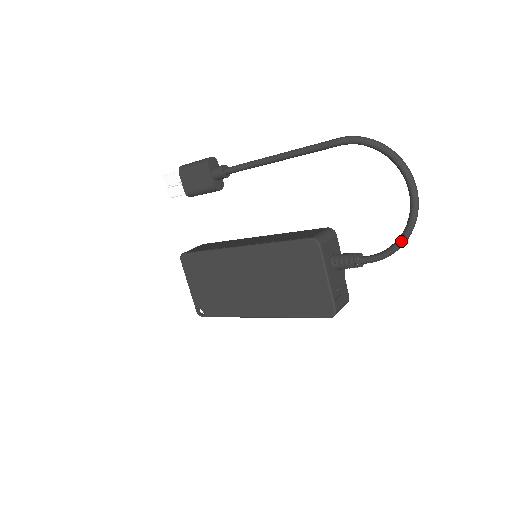
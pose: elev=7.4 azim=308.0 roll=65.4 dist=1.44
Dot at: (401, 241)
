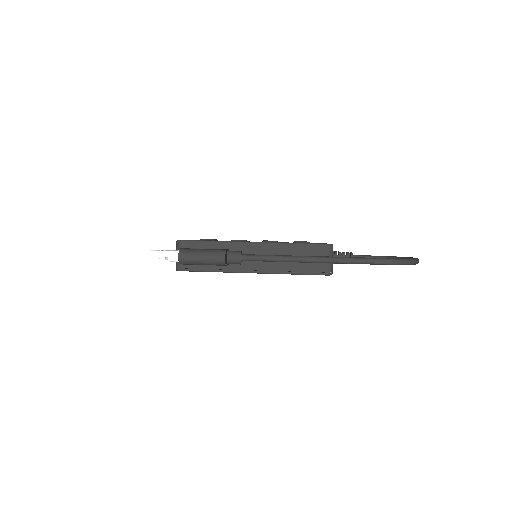
Dot at: occluded
